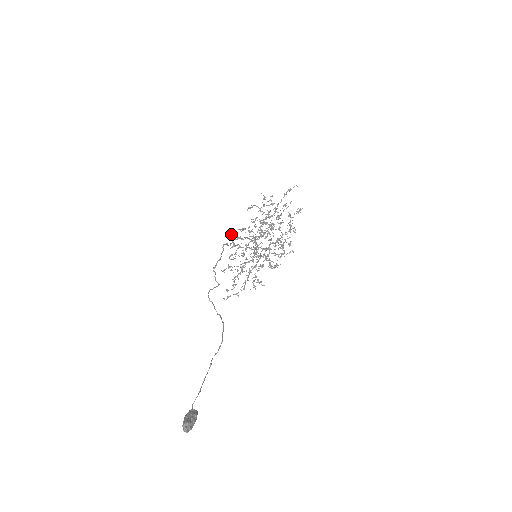
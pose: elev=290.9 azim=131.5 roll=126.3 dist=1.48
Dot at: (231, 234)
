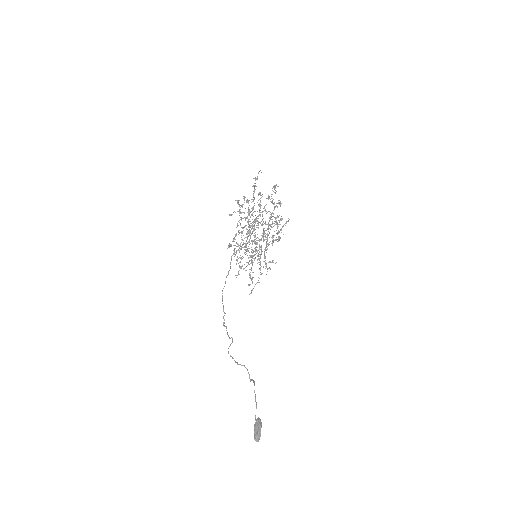
Dot at: (227, 248)
